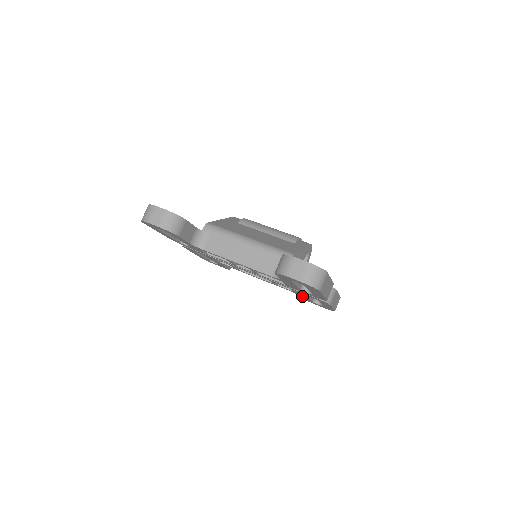
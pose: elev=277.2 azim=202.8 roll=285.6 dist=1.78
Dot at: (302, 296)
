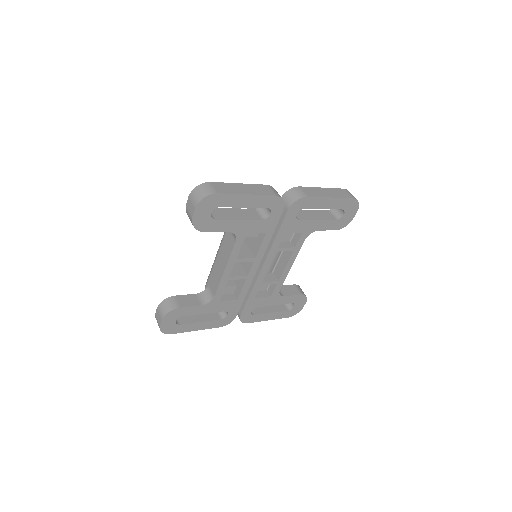
Dot at: (317, 227)
